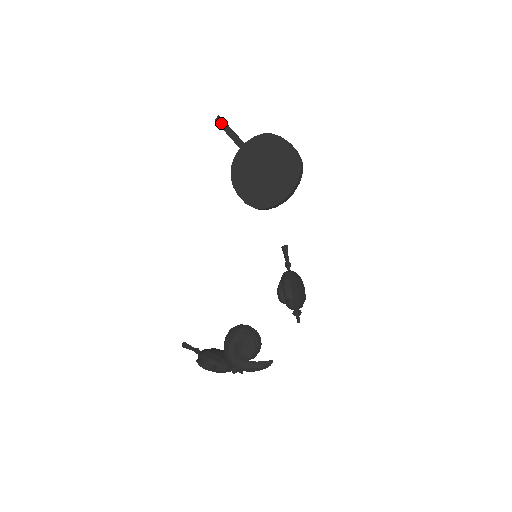
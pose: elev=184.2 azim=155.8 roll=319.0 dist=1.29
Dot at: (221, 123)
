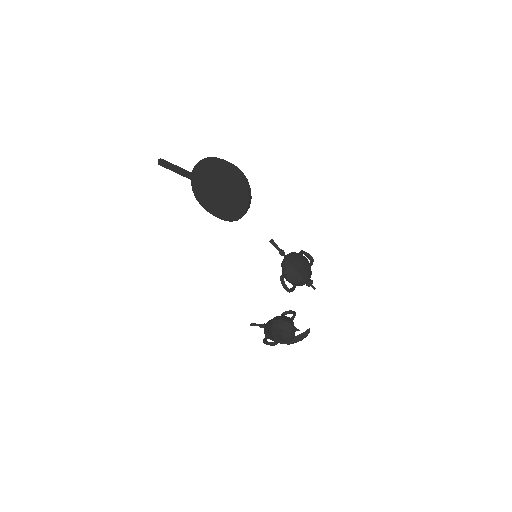
Dot at: (164, 165)
